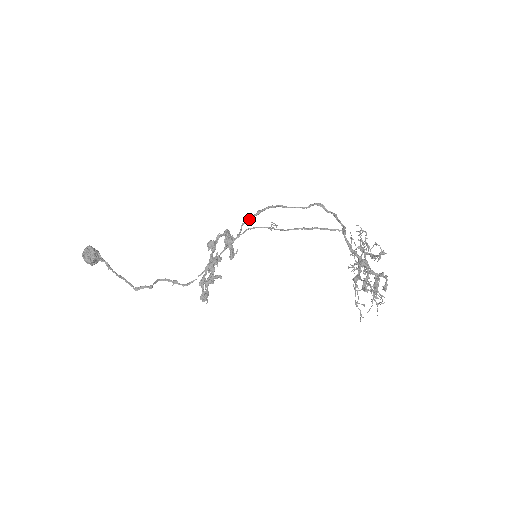
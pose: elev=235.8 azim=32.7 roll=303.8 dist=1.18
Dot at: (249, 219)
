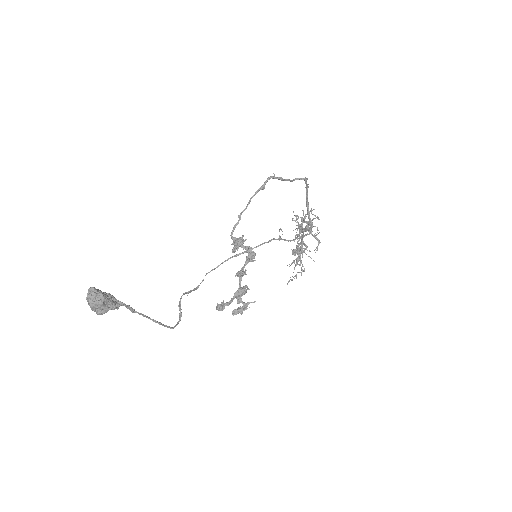
Dot at: occluded
